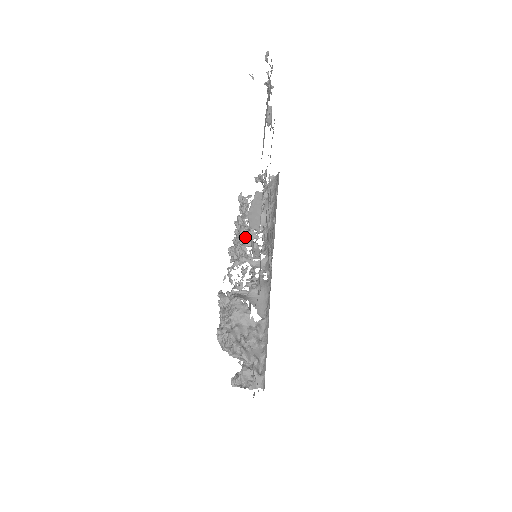
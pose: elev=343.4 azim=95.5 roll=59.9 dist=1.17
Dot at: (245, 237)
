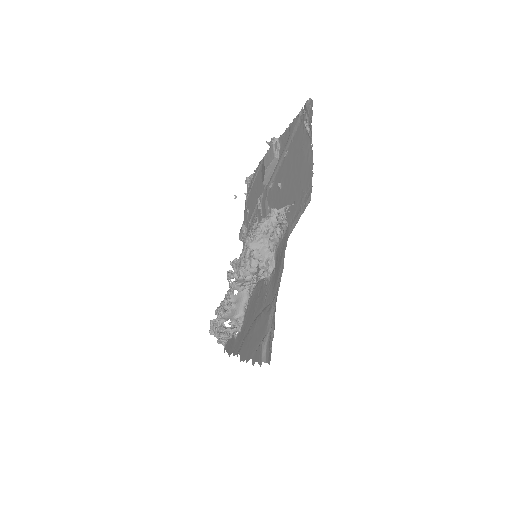
Dot at: (224, 332)
